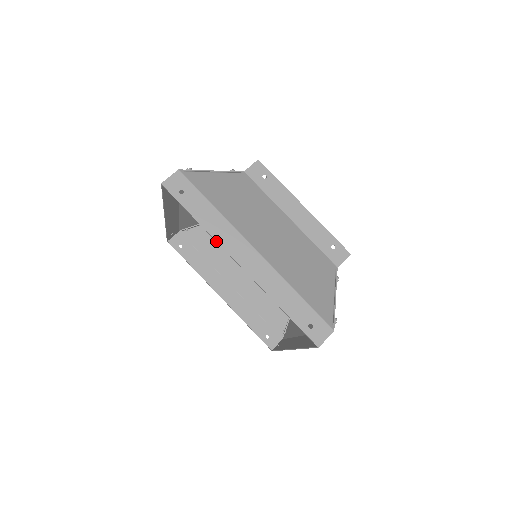
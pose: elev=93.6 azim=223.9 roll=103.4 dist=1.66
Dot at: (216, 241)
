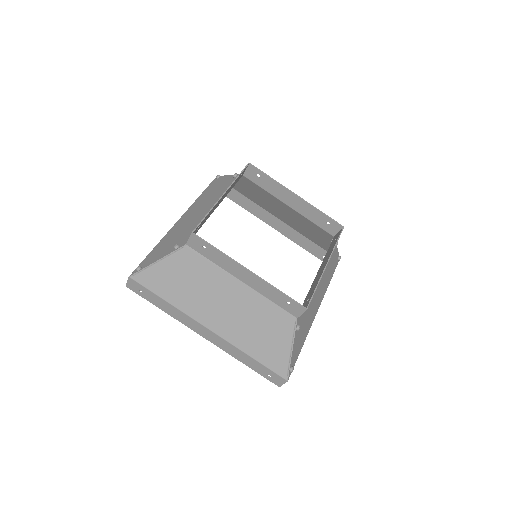
Dot at: occluded
